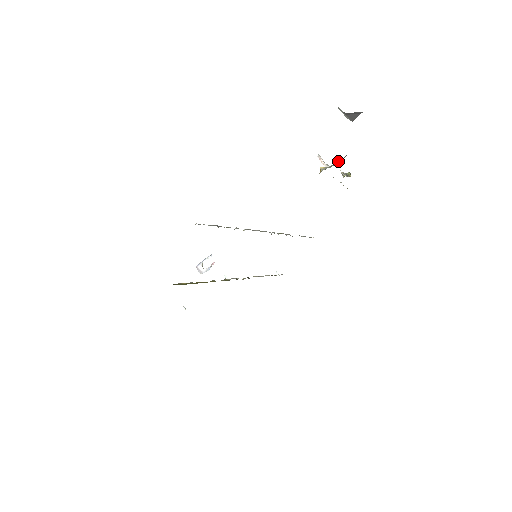
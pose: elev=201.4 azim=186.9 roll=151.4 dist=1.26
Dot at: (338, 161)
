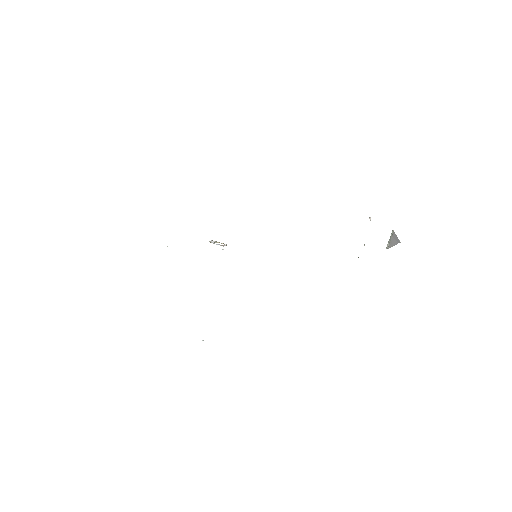
Dot at: occluded
